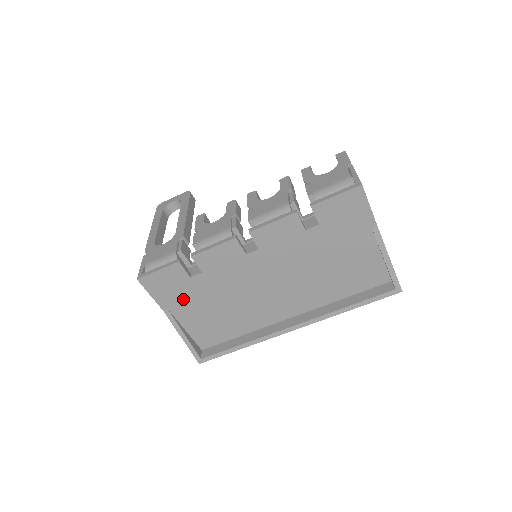
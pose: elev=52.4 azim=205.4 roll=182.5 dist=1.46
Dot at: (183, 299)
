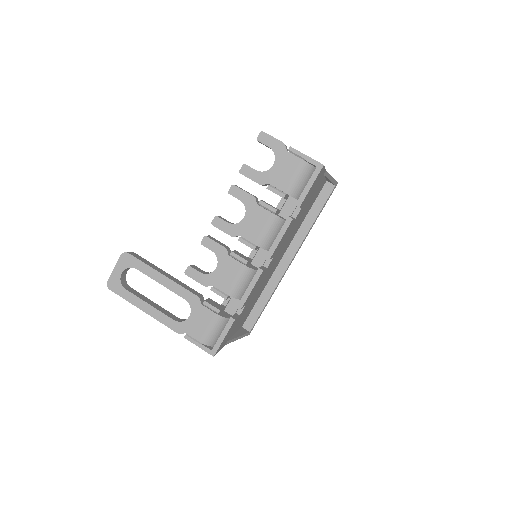
Dot at: (235, 327)
